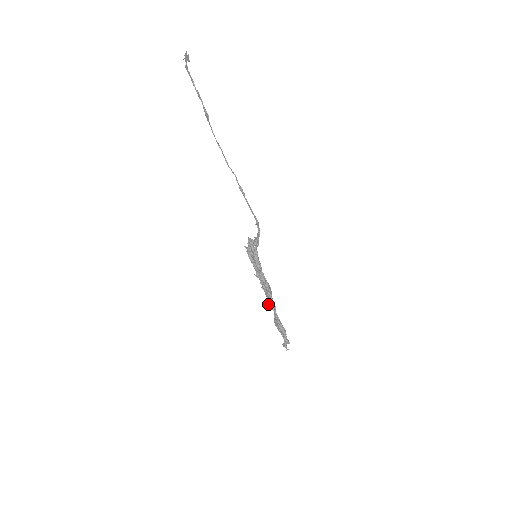
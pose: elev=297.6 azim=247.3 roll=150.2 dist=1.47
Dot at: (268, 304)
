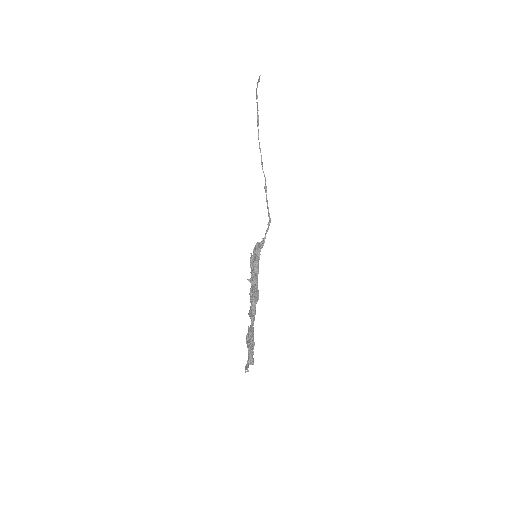
Dot at: (248, 313)
